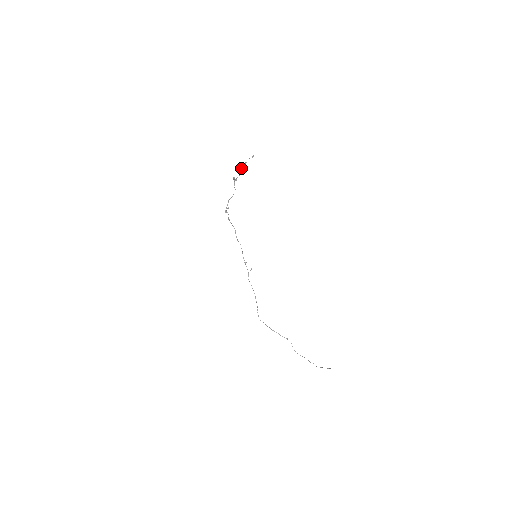
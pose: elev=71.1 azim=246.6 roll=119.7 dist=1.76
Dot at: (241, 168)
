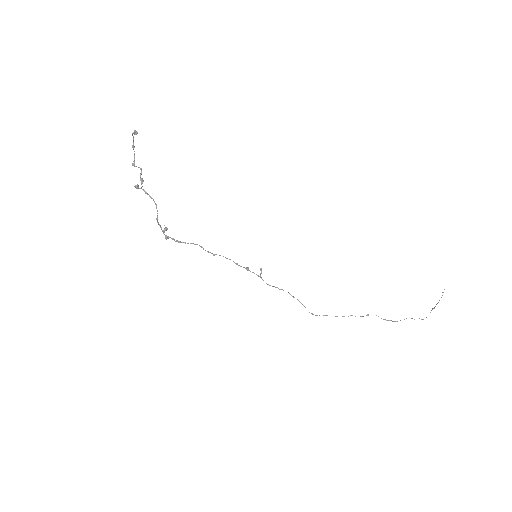
Dot at: occluded
